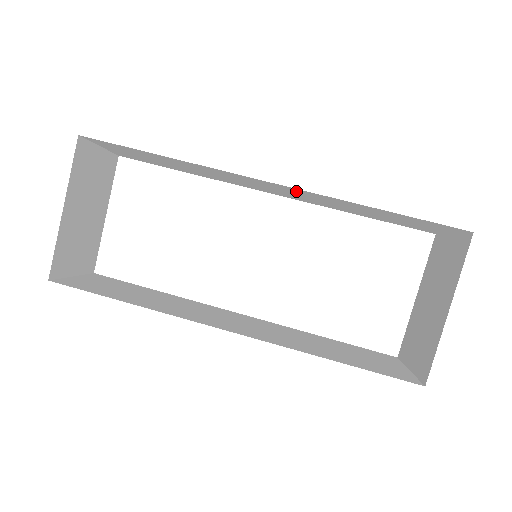
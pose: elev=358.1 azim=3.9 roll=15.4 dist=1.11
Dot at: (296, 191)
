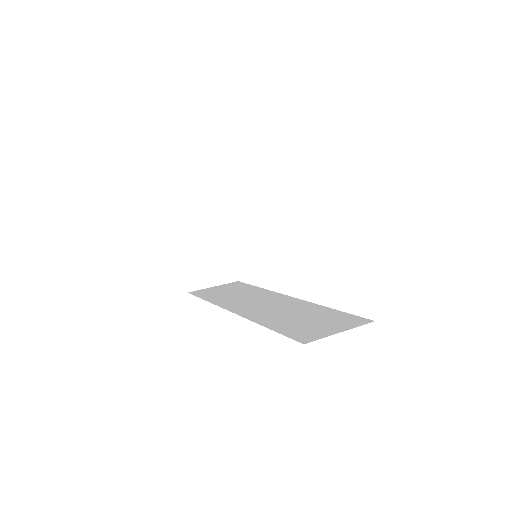
Dot at: occluded
